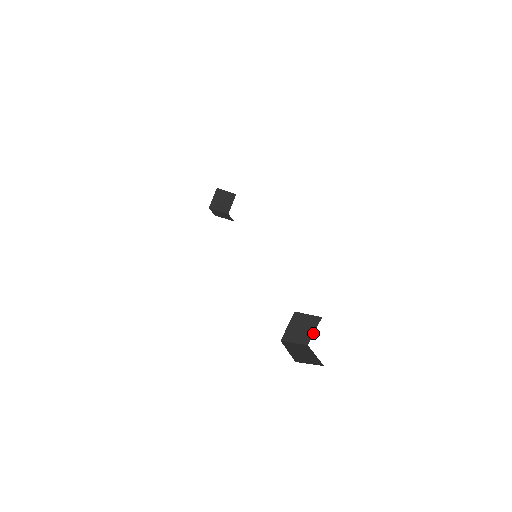
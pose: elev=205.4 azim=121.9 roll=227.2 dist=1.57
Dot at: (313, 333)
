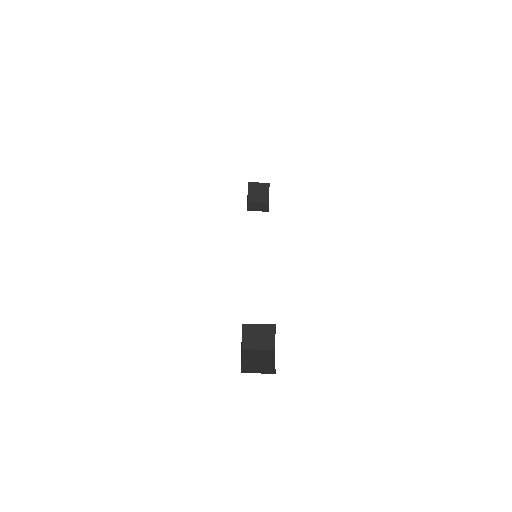
Dot at: (274, 339)
